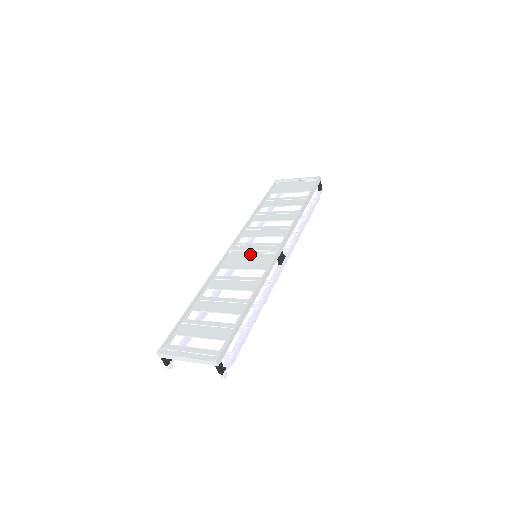
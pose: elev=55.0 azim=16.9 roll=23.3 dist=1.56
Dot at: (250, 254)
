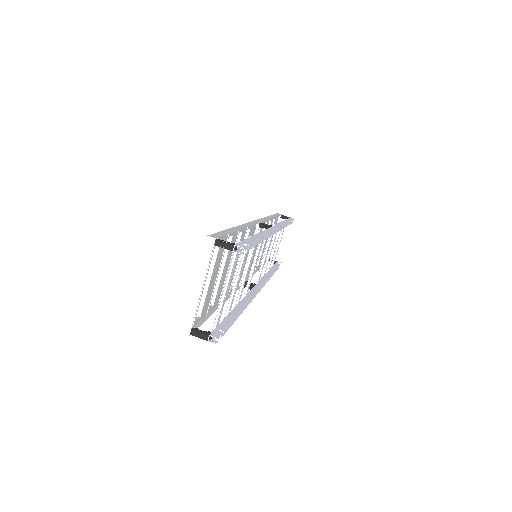
Dot at: occluded
